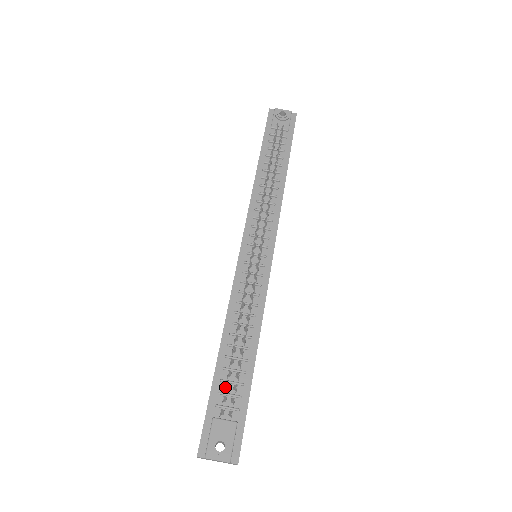
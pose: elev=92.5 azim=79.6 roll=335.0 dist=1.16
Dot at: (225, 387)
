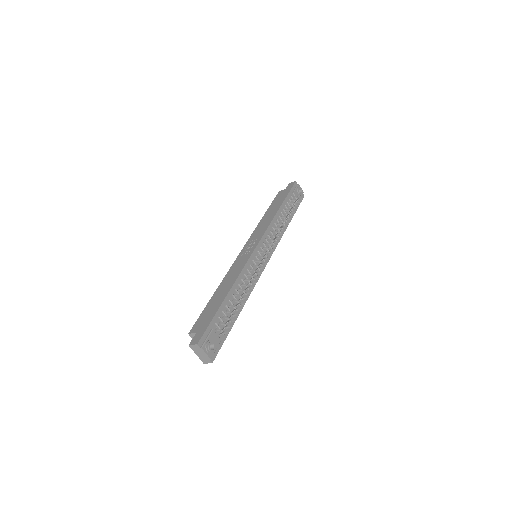
Dot at: (224, 317)
